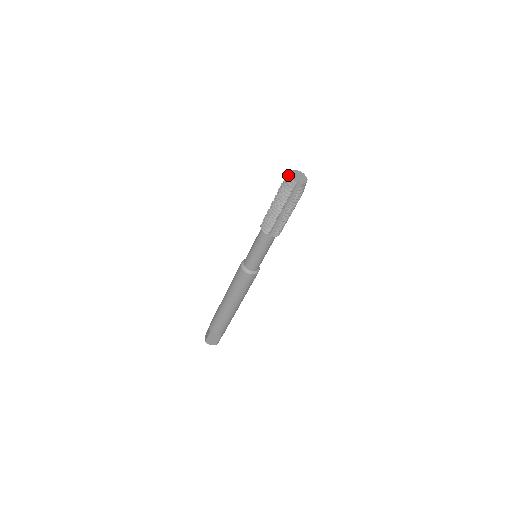
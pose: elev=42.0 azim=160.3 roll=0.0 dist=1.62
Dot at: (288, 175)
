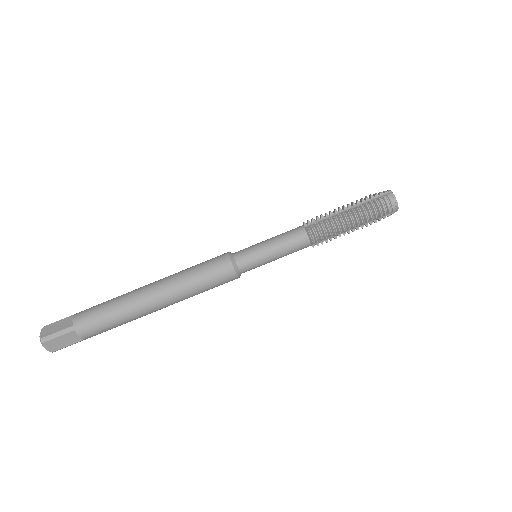
Dot at: occluded
